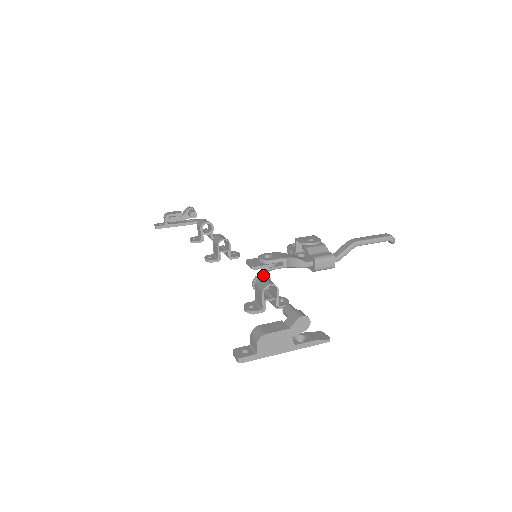
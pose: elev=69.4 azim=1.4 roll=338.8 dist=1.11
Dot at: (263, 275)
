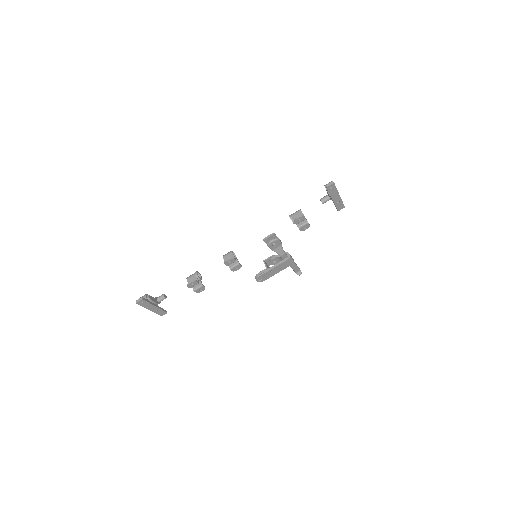
Dot at: occluded
